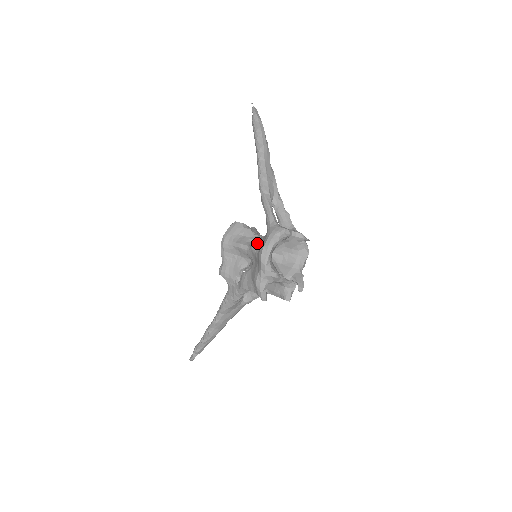
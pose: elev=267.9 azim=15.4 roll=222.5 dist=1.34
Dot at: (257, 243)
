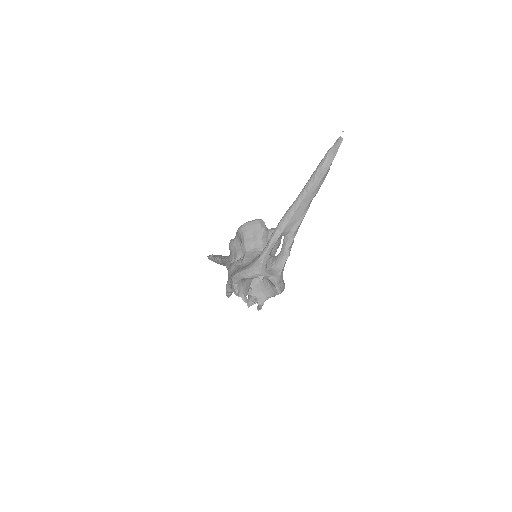
Dot at: (250, 257)
